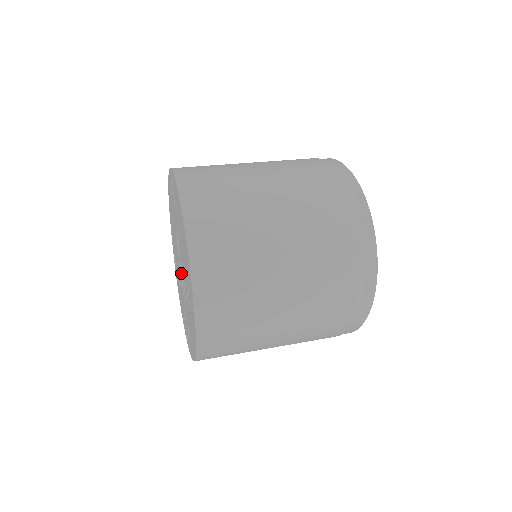
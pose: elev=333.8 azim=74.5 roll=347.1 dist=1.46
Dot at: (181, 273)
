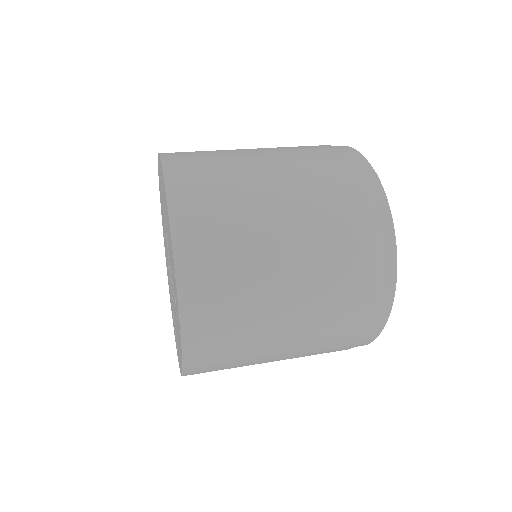
Dot at: occluded
